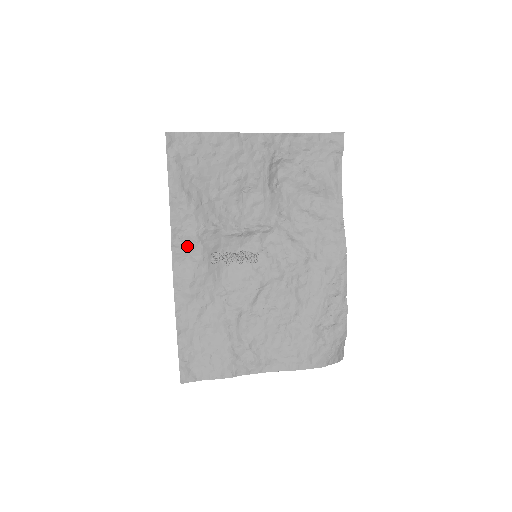
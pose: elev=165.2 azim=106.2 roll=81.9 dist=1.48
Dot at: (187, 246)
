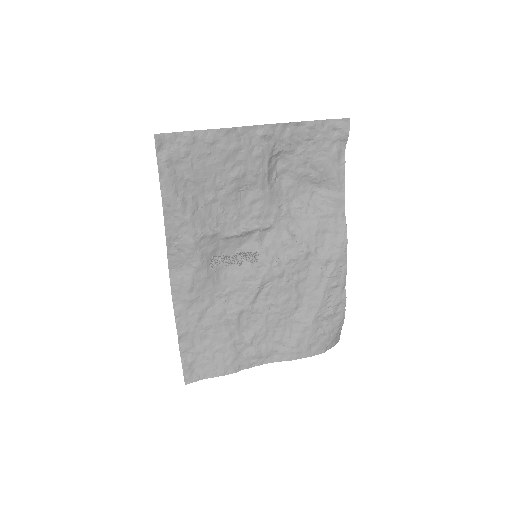
Dot at: (184, 253)
